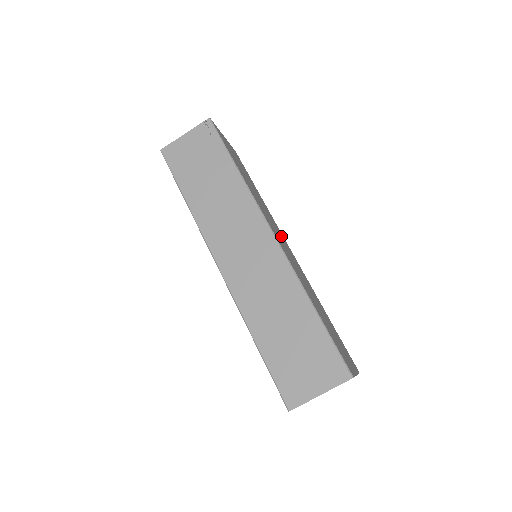
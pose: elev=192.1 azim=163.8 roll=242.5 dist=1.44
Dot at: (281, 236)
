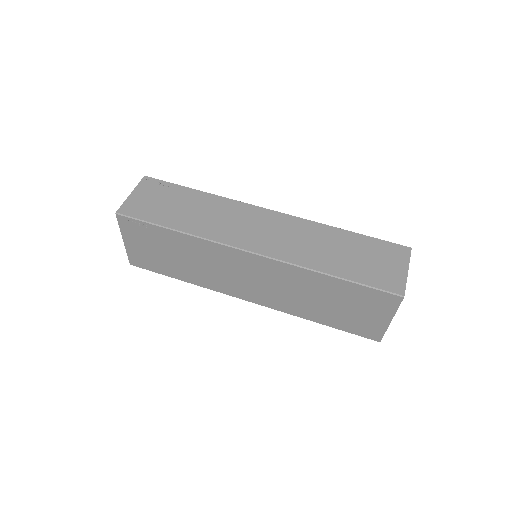
Dot at: occluded
